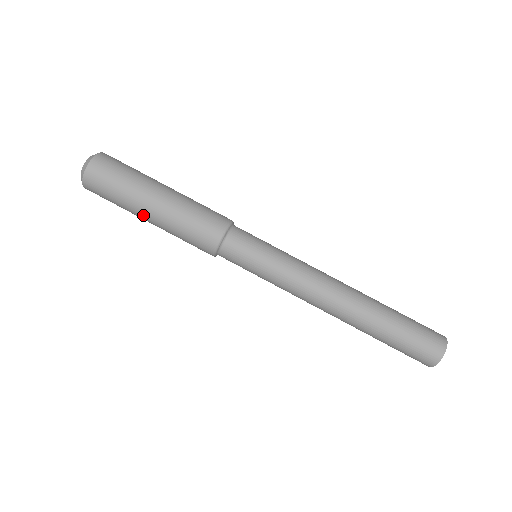
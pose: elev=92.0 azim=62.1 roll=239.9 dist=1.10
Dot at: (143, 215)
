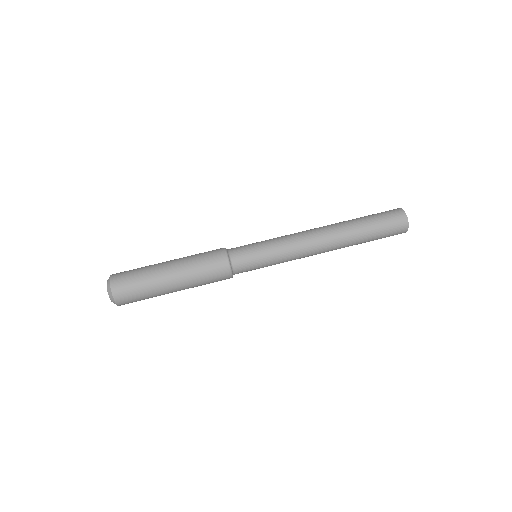
Dot at: (170, 290)
